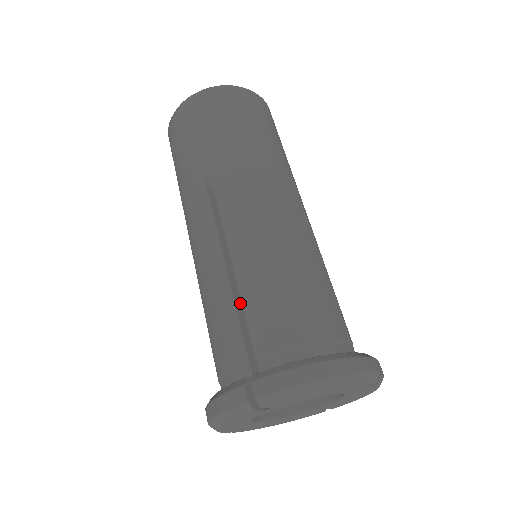
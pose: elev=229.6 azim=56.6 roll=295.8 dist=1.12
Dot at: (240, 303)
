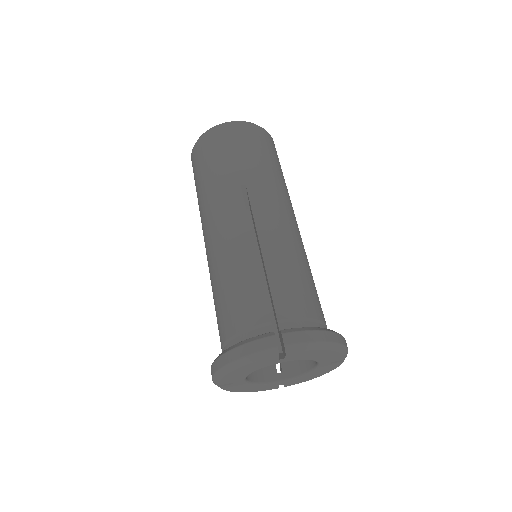
Dot at: occluded
